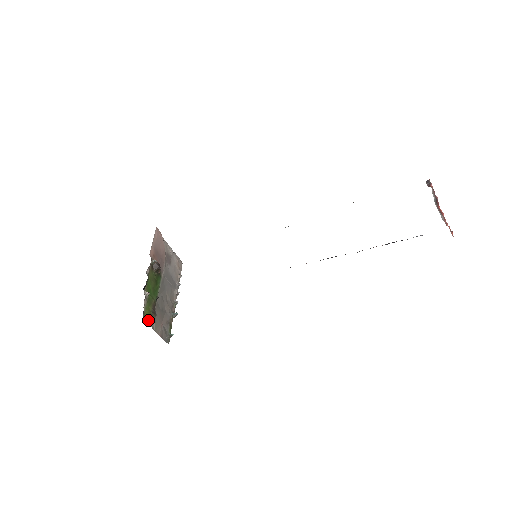
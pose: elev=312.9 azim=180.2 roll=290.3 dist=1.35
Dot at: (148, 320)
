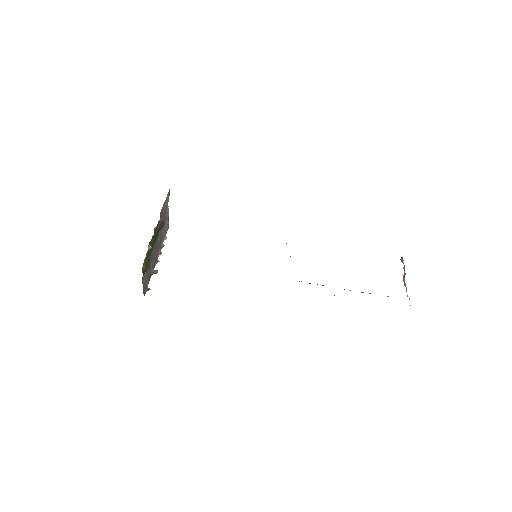
Dot at: (143, 271)
